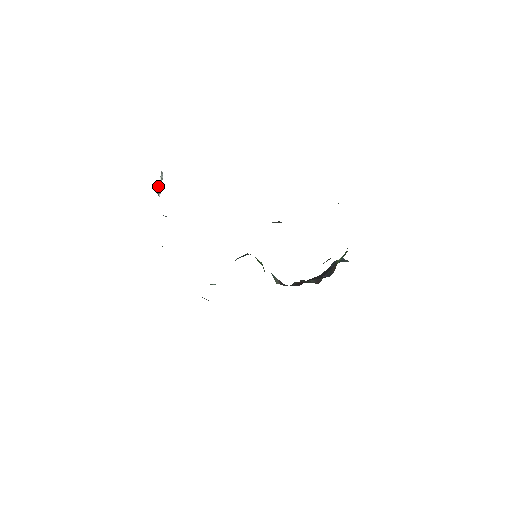
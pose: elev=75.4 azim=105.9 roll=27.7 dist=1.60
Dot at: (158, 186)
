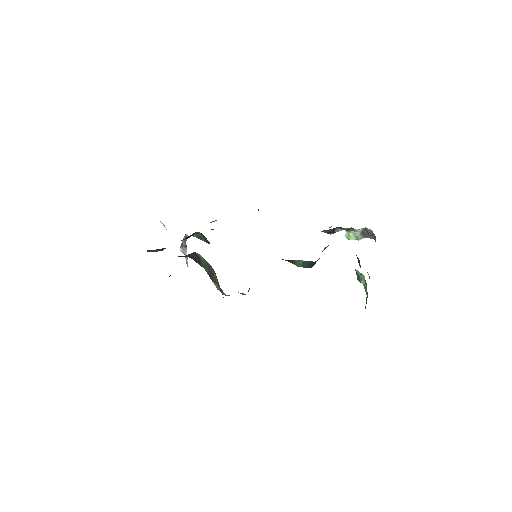
Dot at: (184, 247)
